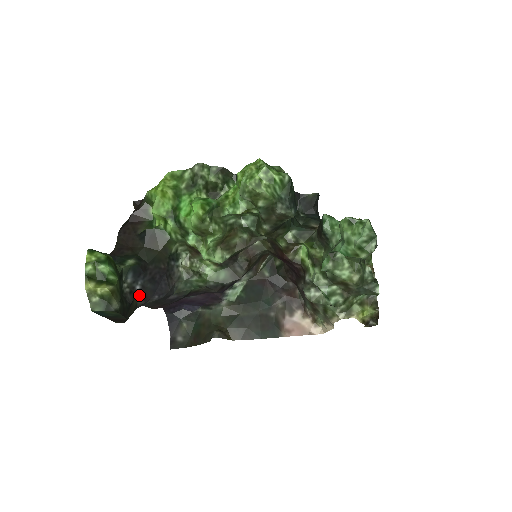
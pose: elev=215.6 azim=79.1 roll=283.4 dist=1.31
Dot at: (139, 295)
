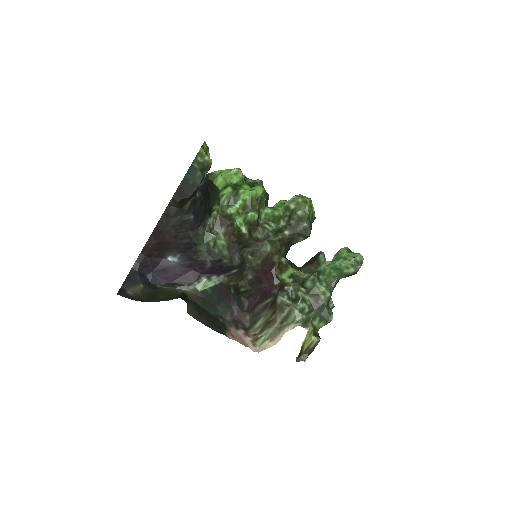
Dot at: (194, 200)
